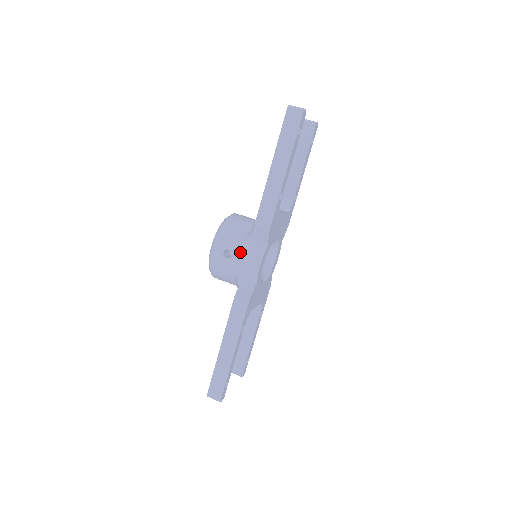
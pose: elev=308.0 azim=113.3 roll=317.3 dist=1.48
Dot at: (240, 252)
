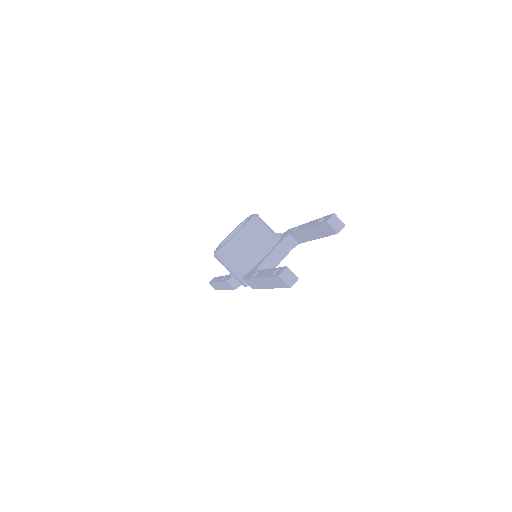
Dot at: (233, 273)
